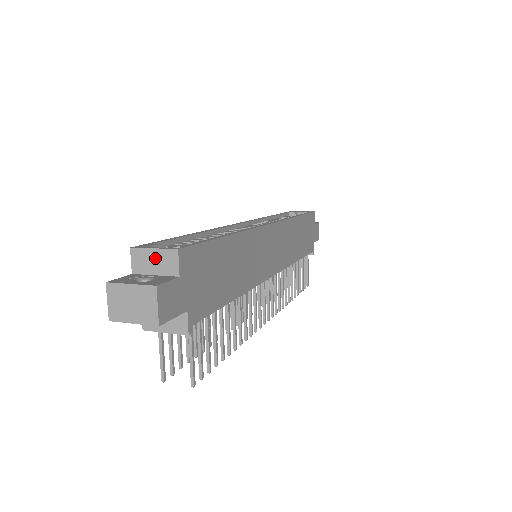
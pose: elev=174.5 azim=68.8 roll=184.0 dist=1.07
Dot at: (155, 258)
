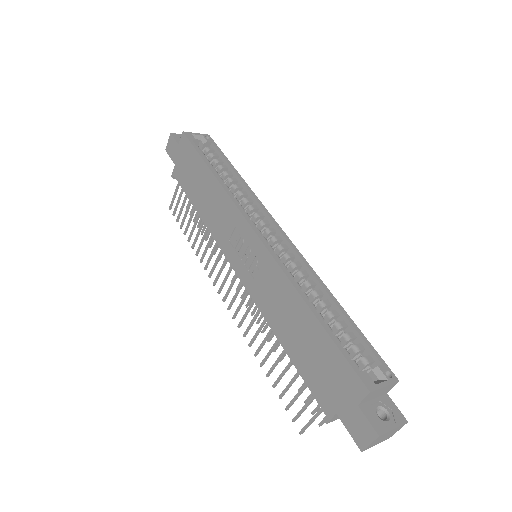
Dot at: (382, 391)
